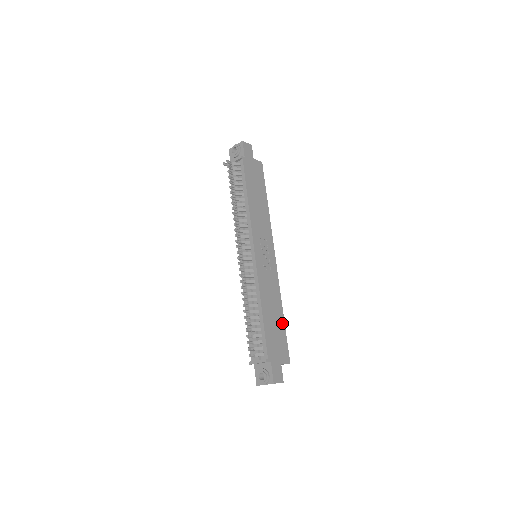
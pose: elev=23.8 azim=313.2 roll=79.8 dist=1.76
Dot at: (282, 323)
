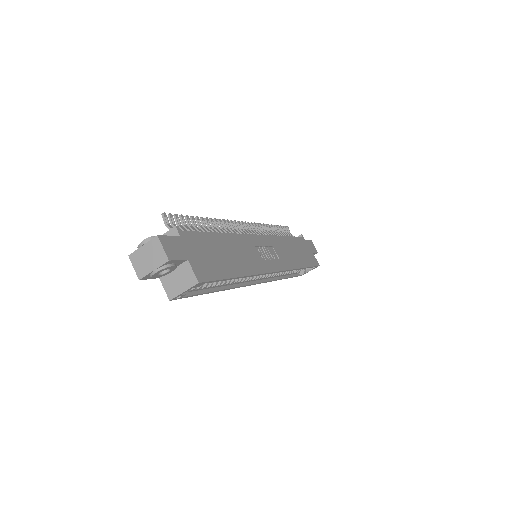
Dot at: (231, 272)
